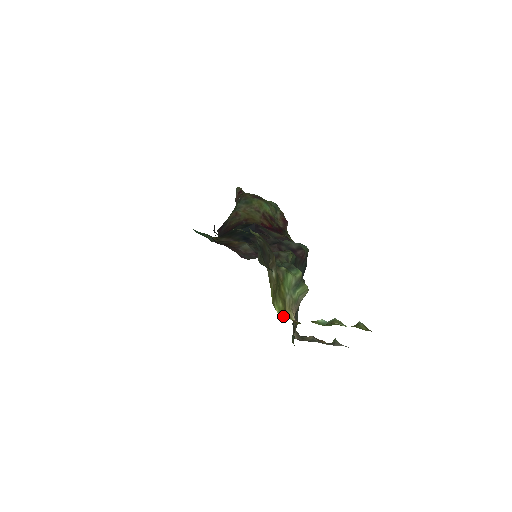
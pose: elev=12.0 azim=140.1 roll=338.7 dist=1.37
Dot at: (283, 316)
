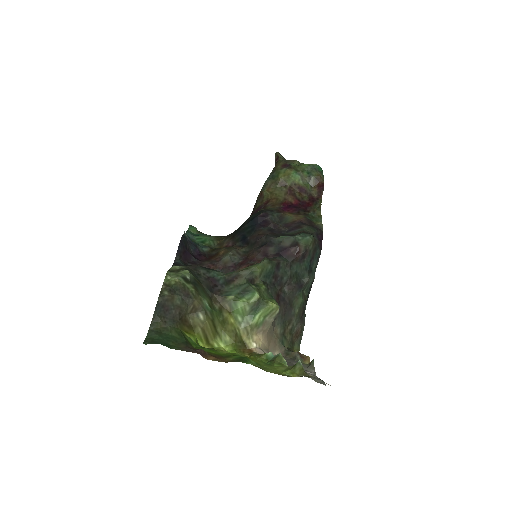
Dot at: (228, 351)
